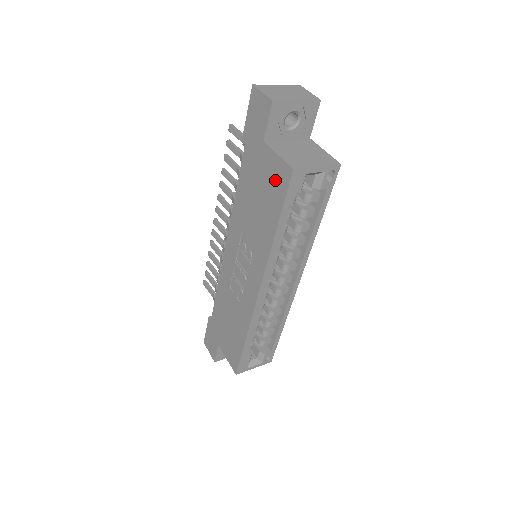
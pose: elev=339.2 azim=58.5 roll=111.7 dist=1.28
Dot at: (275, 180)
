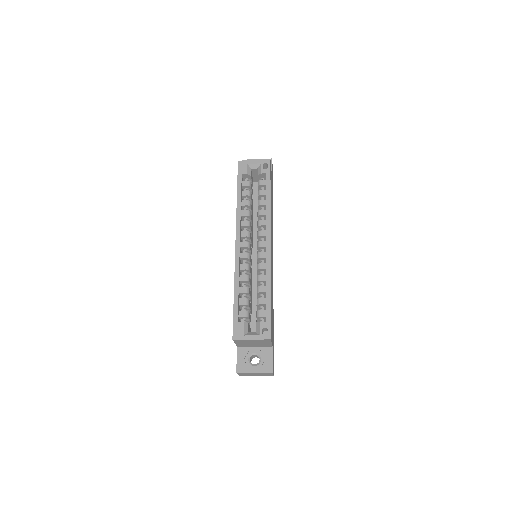
Dot at: occluded
